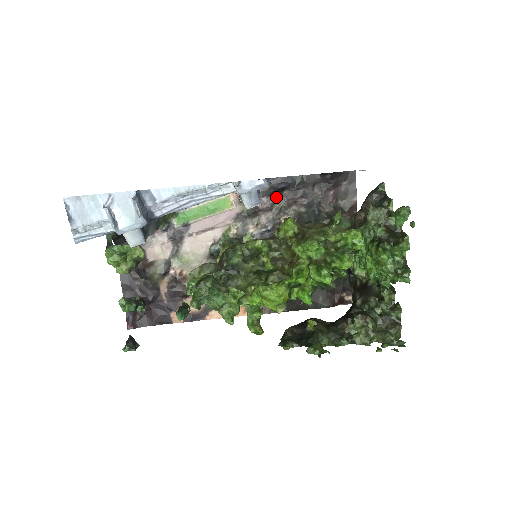
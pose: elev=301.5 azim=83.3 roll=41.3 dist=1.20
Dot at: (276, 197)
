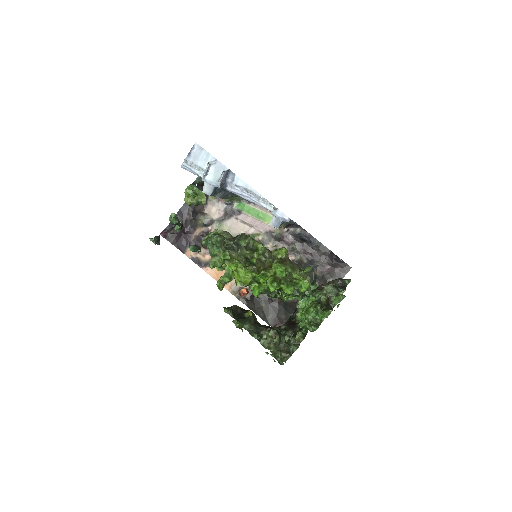
Dot at: (298, 241)
